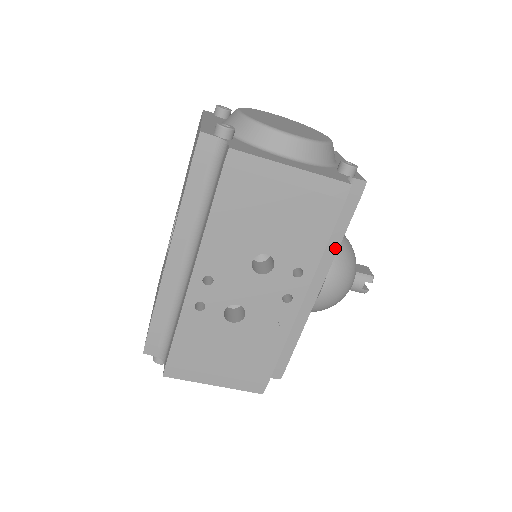
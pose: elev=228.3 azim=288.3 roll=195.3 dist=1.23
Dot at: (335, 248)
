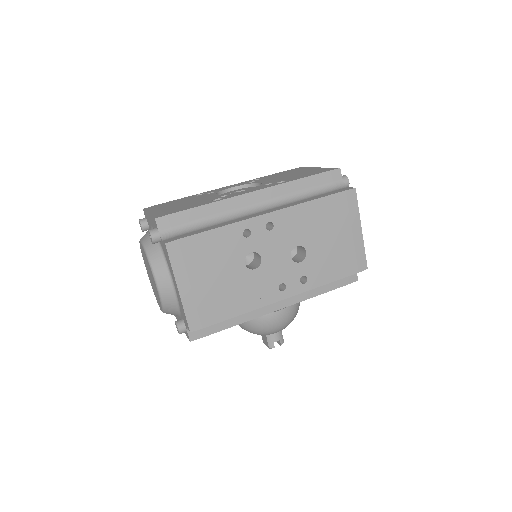
Dot at: (313, 295)
